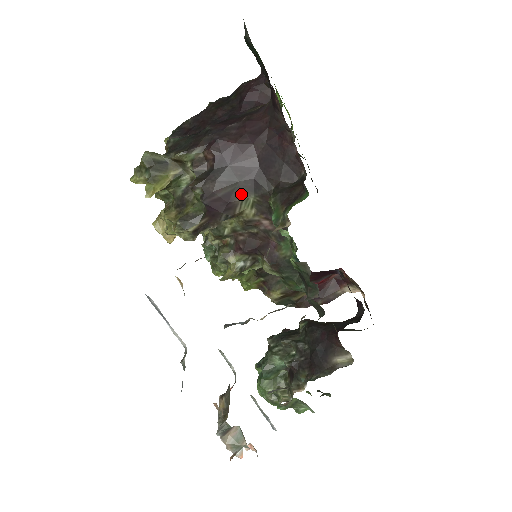
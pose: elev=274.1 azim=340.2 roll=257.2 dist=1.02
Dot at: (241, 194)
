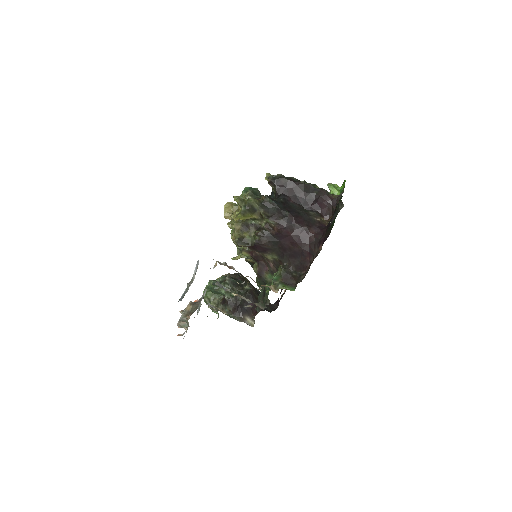
Dot at: (273, 252)
